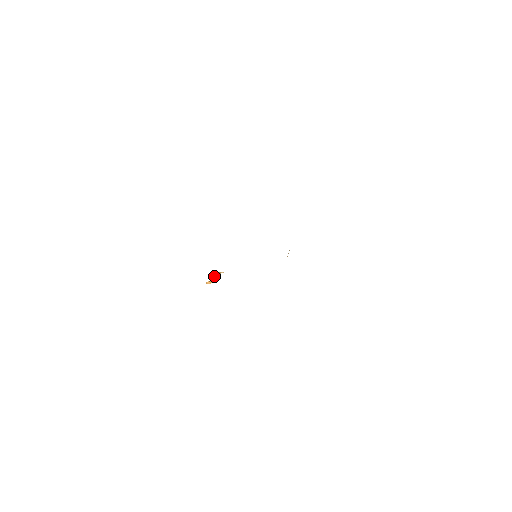
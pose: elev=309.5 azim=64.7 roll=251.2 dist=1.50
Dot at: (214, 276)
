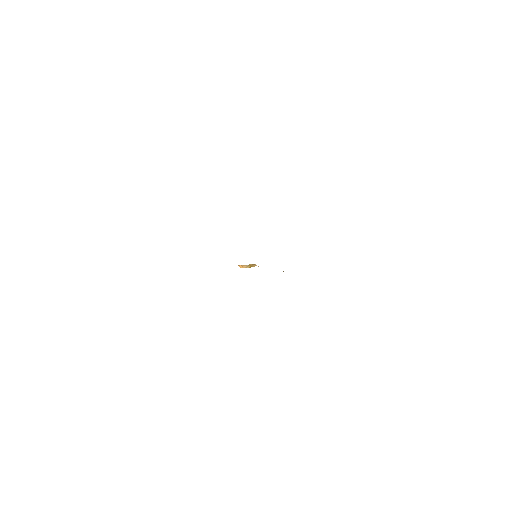
Dot at: occluded
